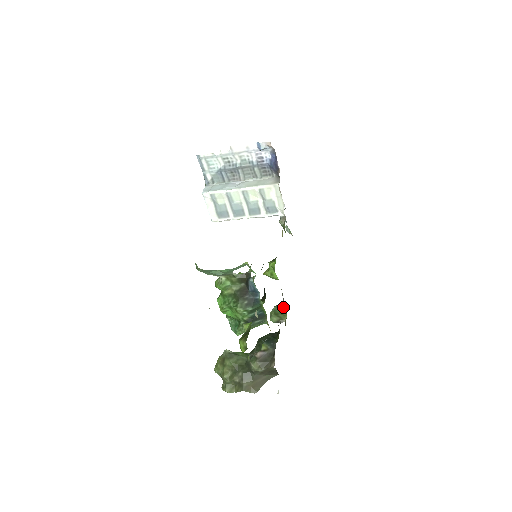
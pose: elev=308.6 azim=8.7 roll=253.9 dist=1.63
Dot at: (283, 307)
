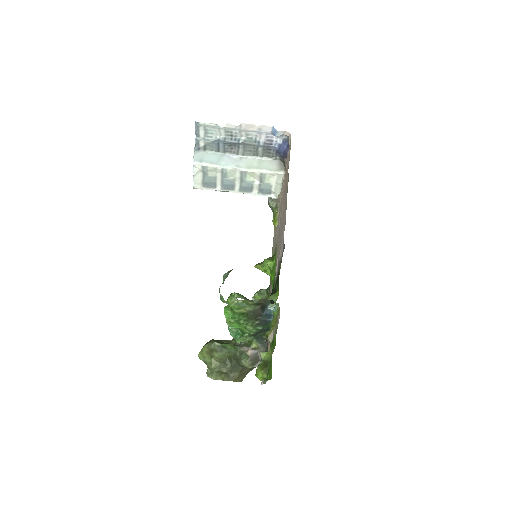
Dot at: (264, 293)
